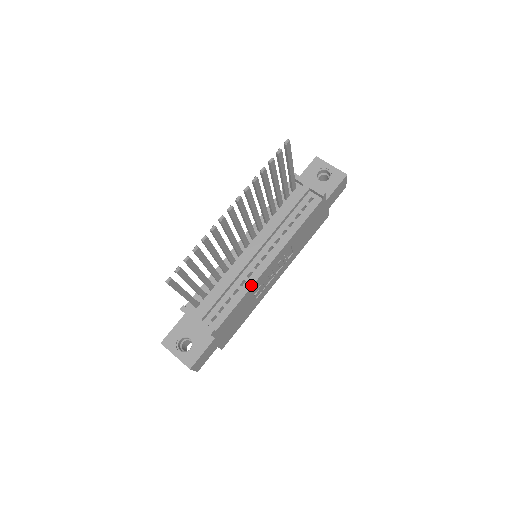
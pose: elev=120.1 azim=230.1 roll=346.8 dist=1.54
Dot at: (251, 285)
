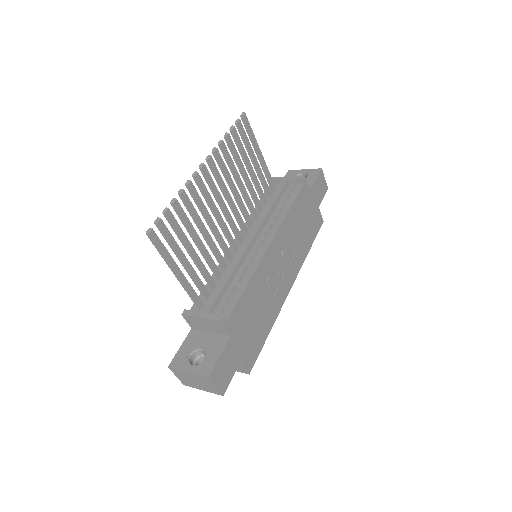
Dot at: (255, 267)
